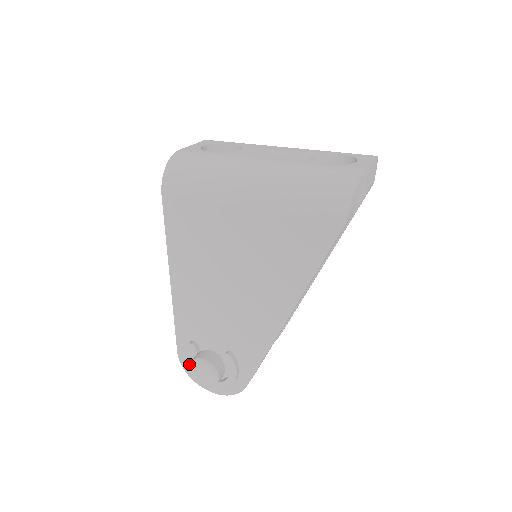
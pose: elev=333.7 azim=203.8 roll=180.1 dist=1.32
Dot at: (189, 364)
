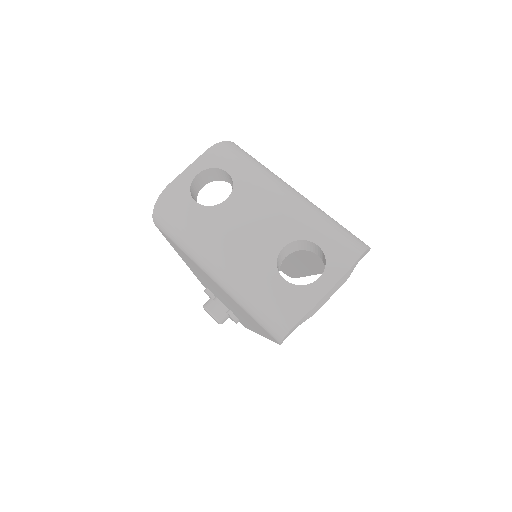
Dot at: (203, 306)
